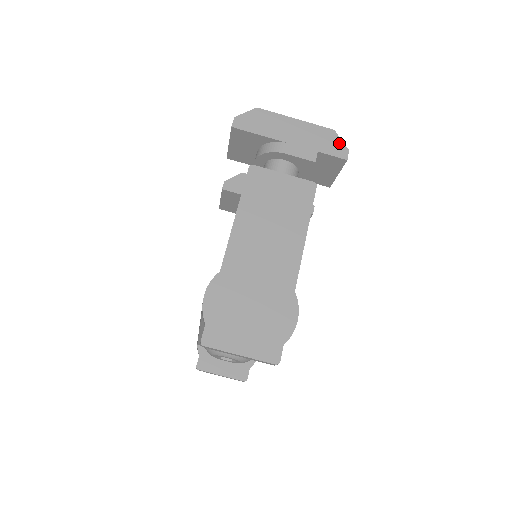
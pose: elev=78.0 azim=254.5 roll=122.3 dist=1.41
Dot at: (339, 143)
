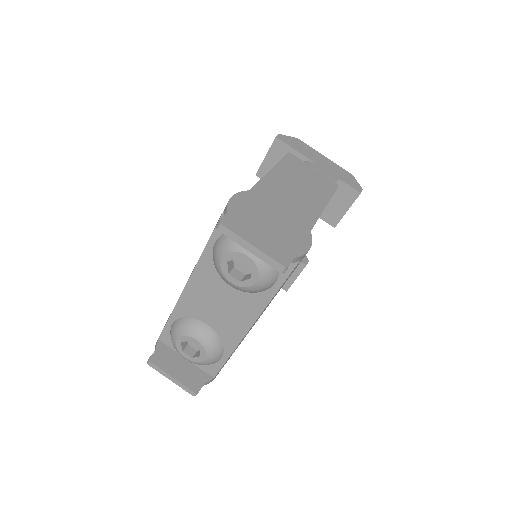
Dot at: (356, 182)
